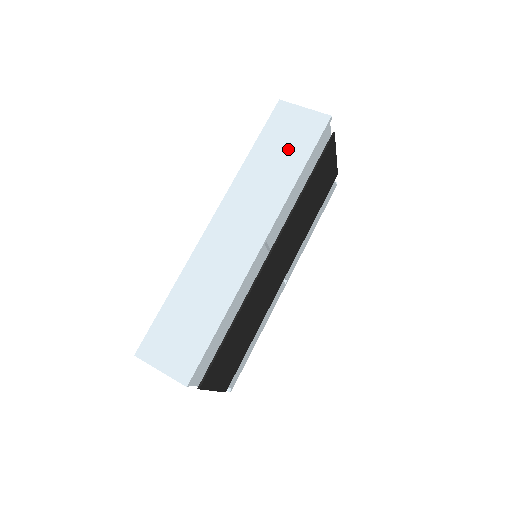
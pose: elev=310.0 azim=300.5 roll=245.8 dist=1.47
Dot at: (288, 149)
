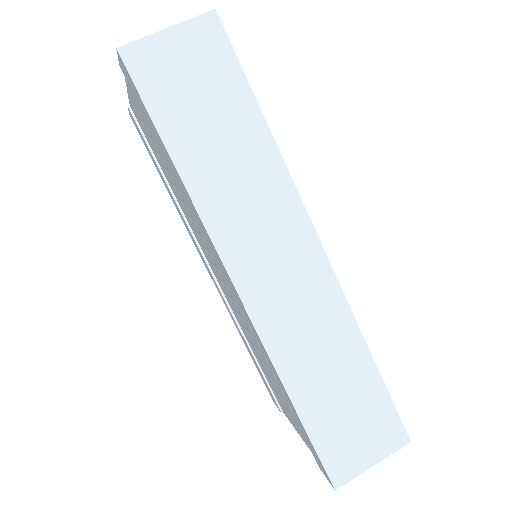
Dot at: (216, 110)
